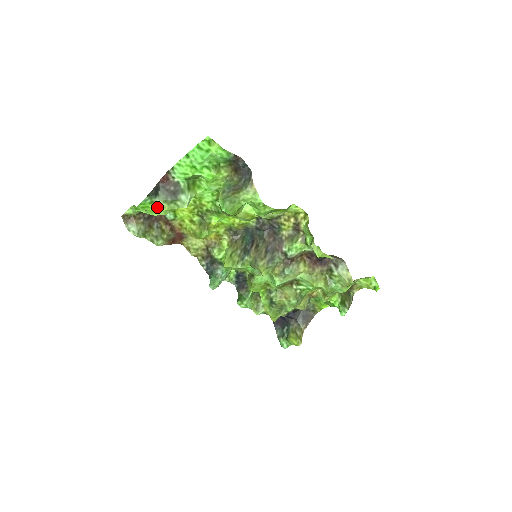
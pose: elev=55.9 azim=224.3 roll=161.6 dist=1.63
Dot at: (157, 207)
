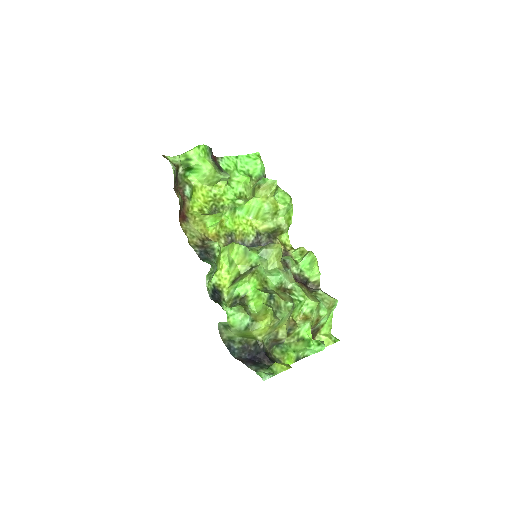
Dot at: (209, 161)
